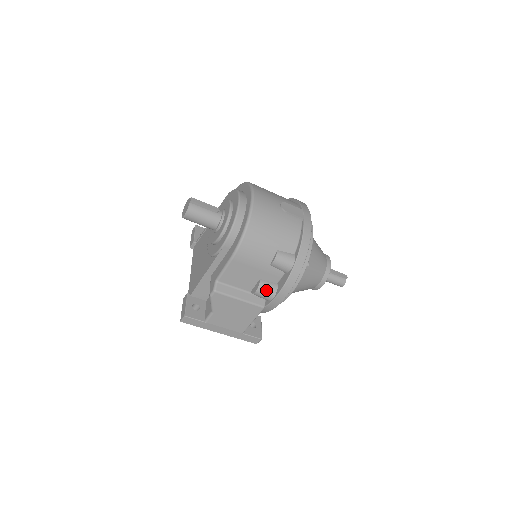
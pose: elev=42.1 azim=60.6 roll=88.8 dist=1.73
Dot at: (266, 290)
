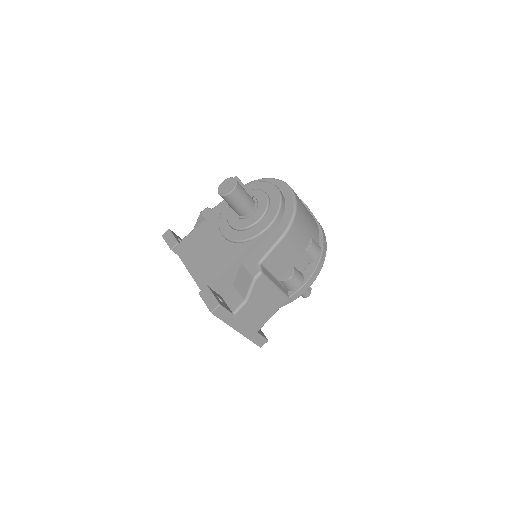
Dot at: (298, 277)
